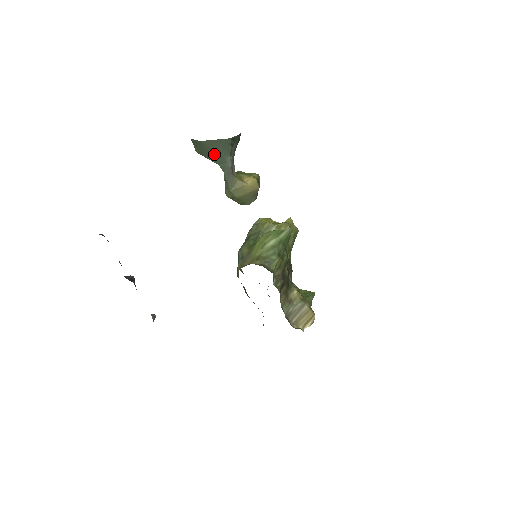
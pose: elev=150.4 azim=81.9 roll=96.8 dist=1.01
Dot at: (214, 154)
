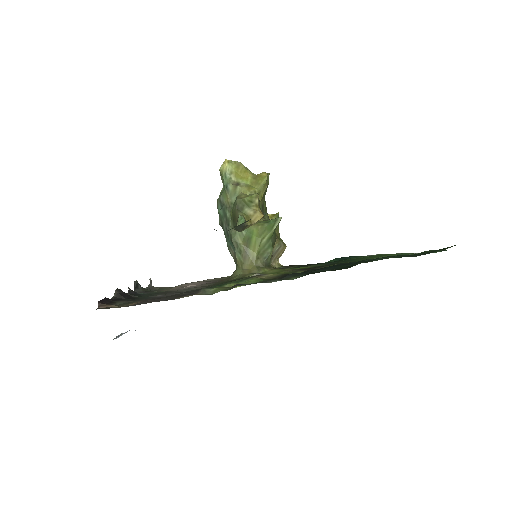
Dot at: occluded
